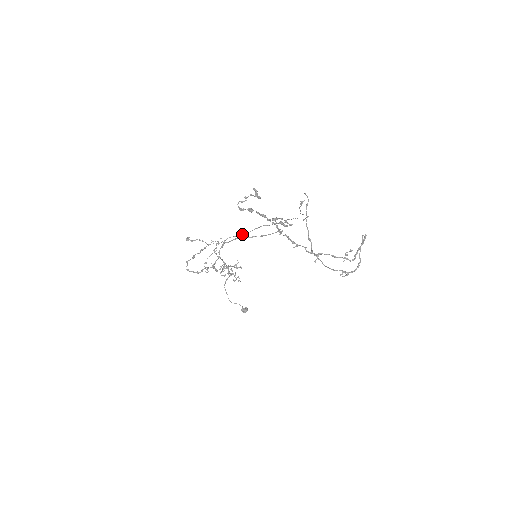
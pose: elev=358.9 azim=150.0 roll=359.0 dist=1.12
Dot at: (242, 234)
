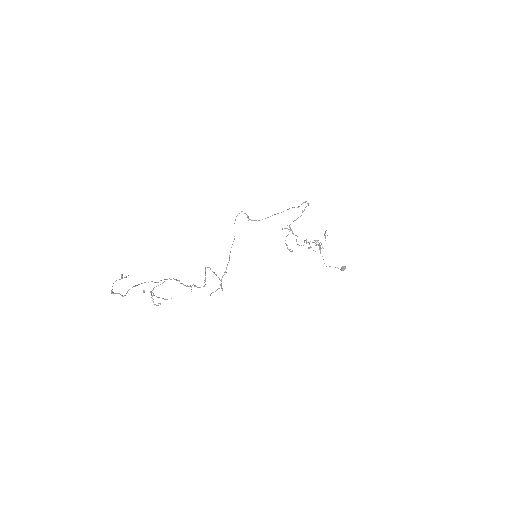
Dot at: occluded
